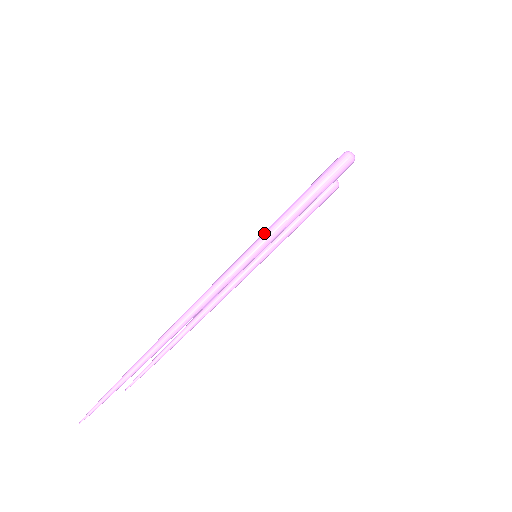
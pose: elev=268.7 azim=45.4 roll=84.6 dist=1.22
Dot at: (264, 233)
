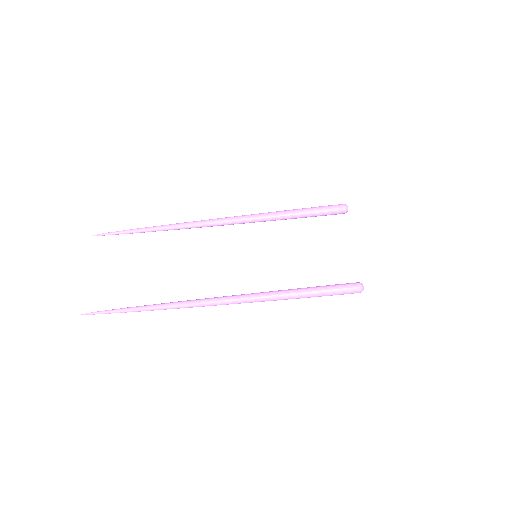
Dot at: (276, 297)
